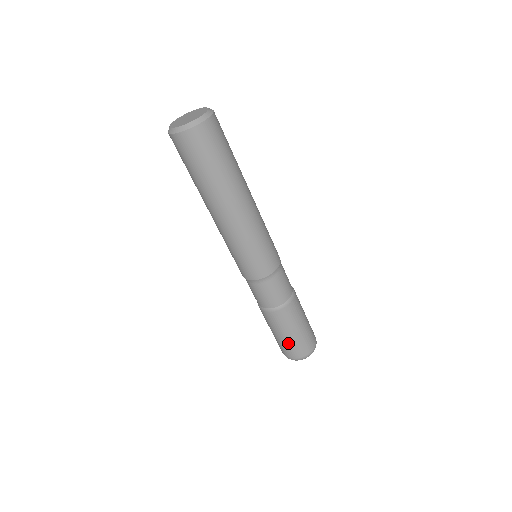
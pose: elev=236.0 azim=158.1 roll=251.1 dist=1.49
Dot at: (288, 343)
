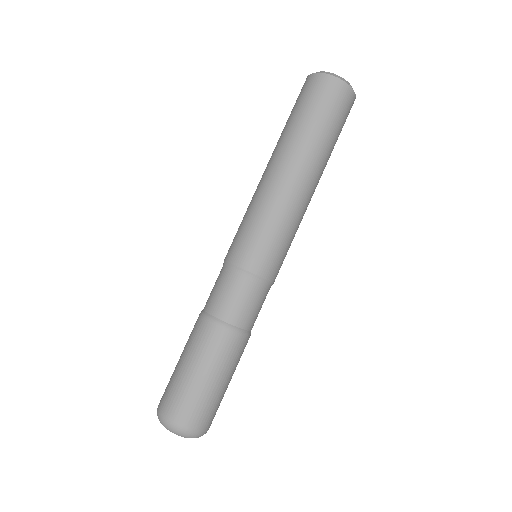
Dot at: (208, 396)
